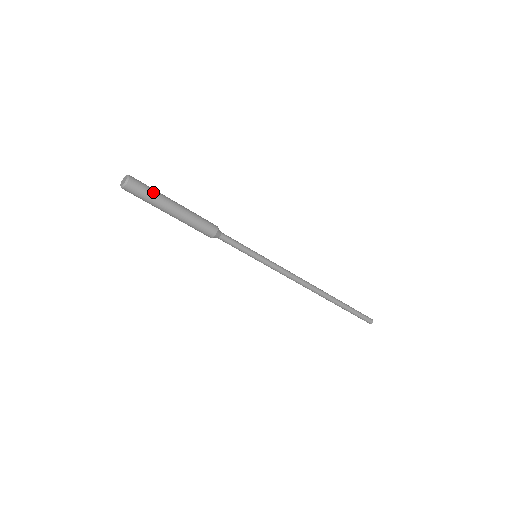
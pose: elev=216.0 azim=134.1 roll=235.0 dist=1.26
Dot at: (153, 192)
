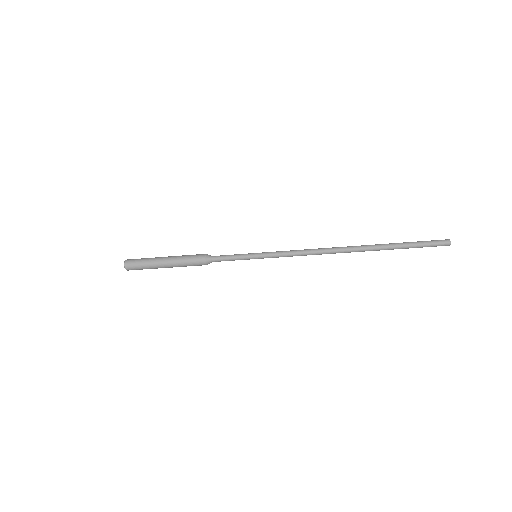
Dot at: (144, 262)
